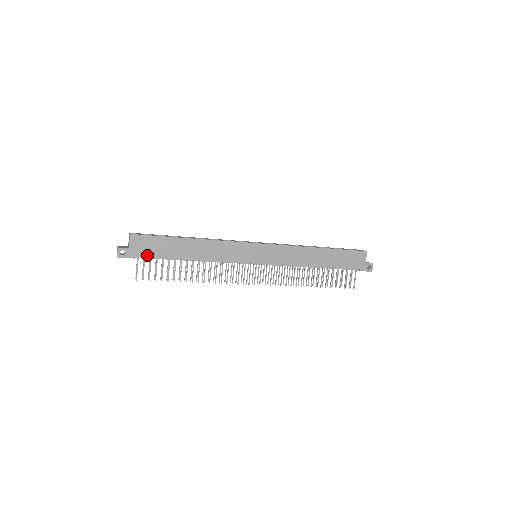
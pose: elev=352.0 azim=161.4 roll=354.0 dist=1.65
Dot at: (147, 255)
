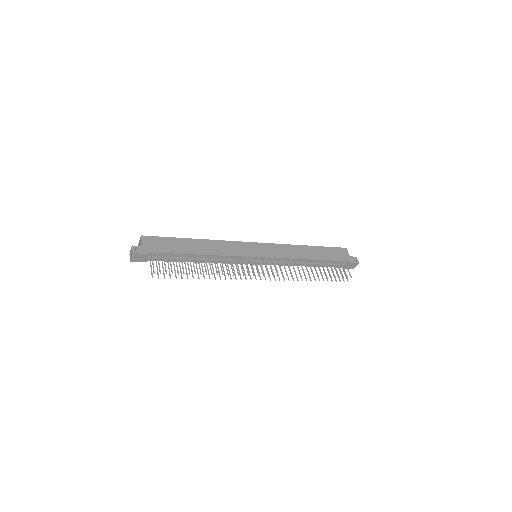
Dot at: (160, 251)
